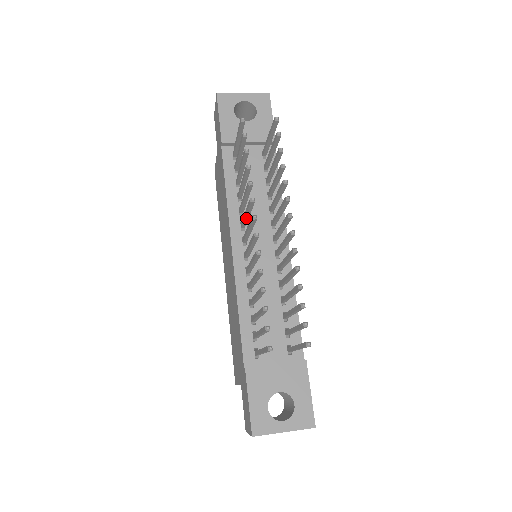
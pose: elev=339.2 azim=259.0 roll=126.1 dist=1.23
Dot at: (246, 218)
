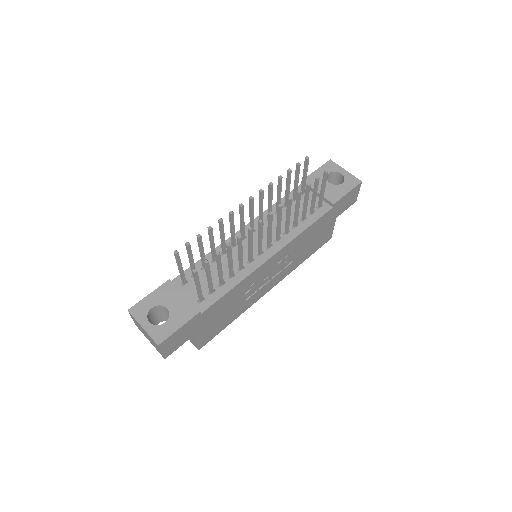
Dot at: (260, 212)
